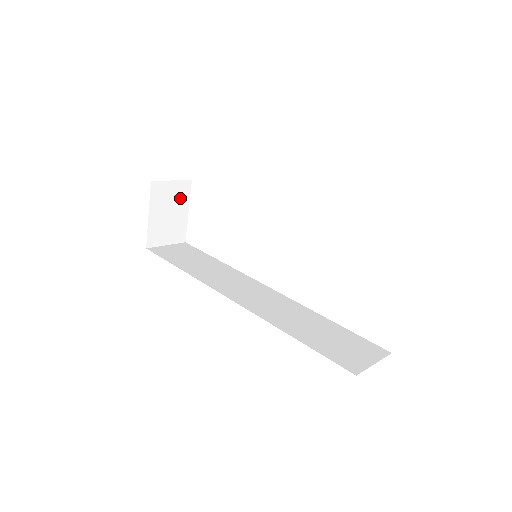
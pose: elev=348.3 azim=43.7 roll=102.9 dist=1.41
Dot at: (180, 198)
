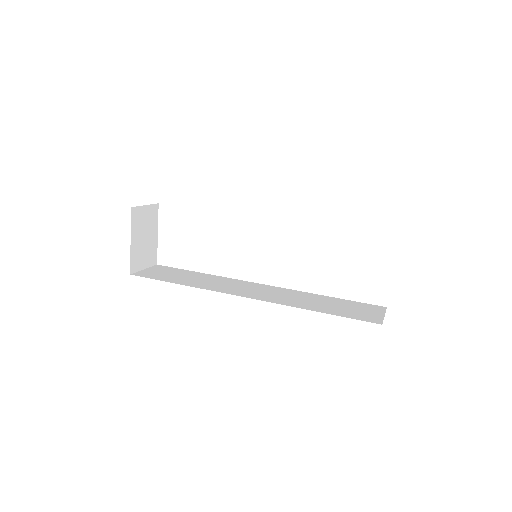
Dot at: (151, 222)
